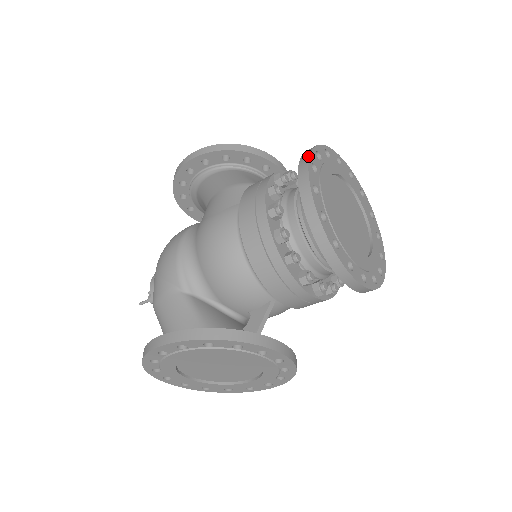
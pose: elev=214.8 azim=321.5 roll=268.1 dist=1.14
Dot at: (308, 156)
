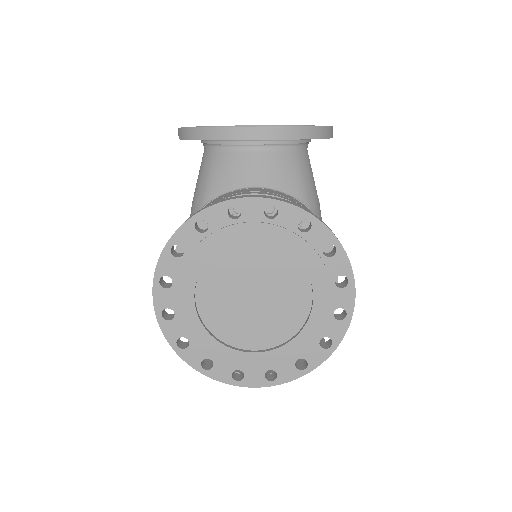
Dot at: (155, 269)
